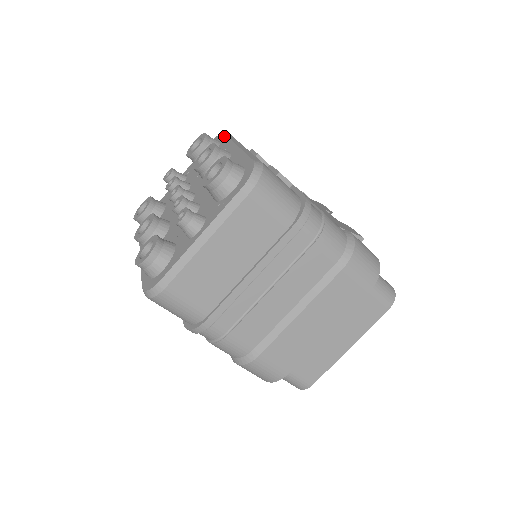
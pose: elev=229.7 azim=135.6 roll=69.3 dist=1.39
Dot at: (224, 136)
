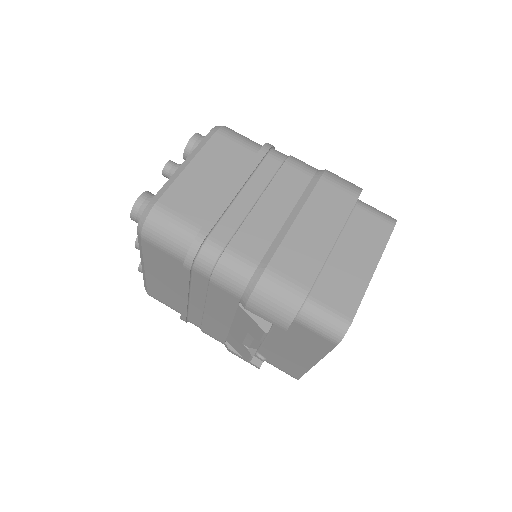
Dot at: occluded
